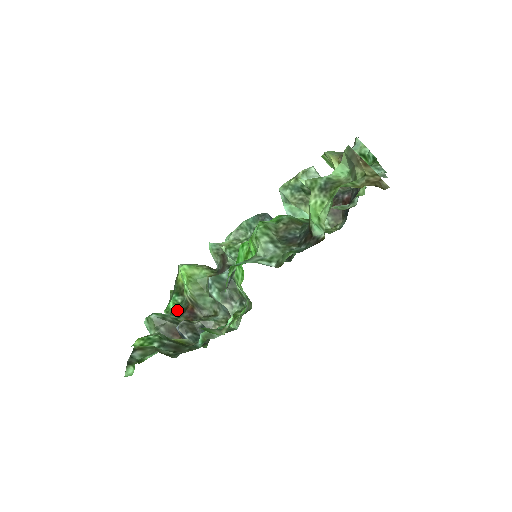
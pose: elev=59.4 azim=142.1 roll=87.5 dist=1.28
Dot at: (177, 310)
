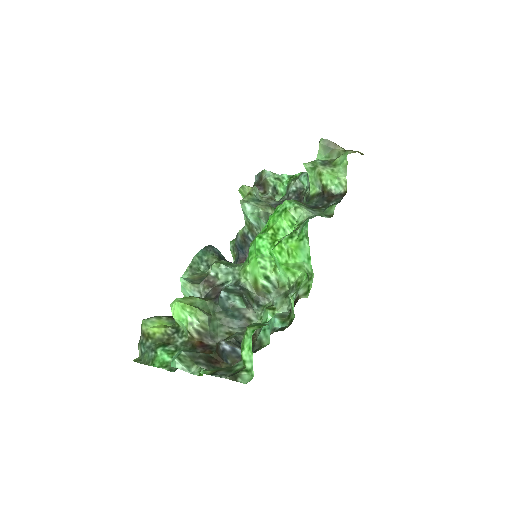
Dot at: occluded
